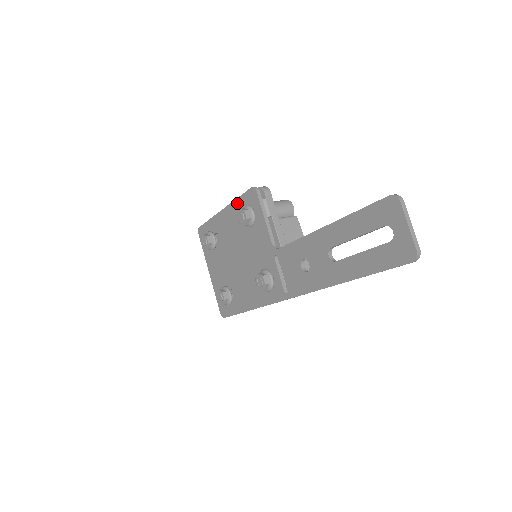
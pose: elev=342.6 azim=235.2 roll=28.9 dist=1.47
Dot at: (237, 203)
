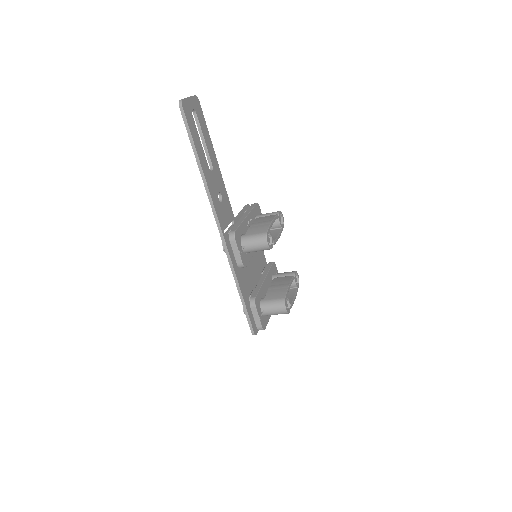
Dot at: occluded
